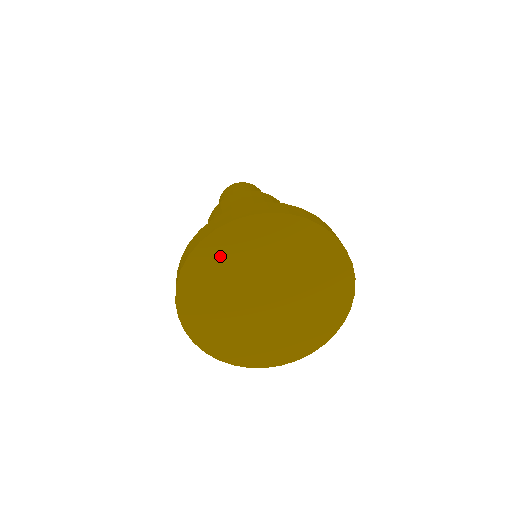
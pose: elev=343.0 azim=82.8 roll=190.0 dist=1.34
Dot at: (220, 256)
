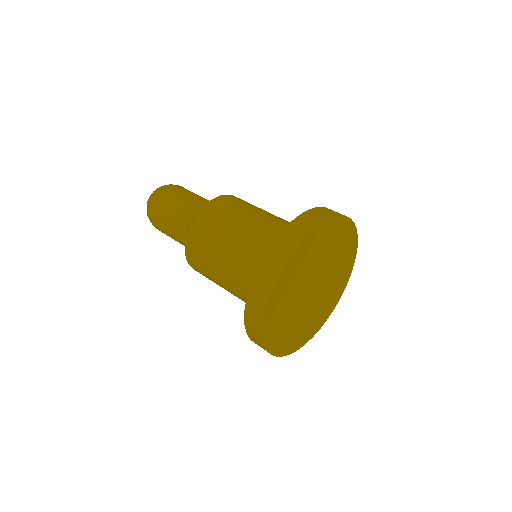
Dot at: (324, 239)
